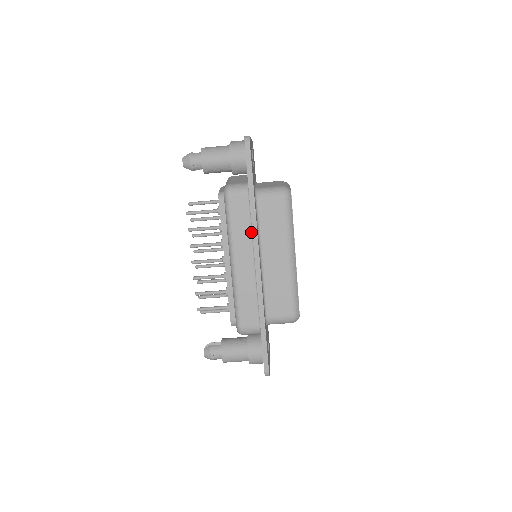
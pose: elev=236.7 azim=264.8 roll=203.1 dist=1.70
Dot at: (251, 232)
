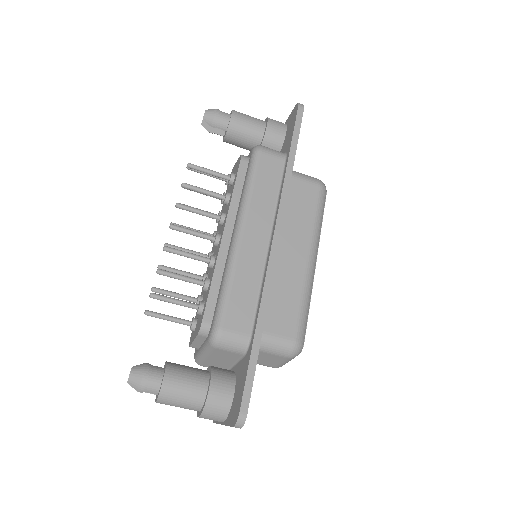
Dot at: (276, 203)
